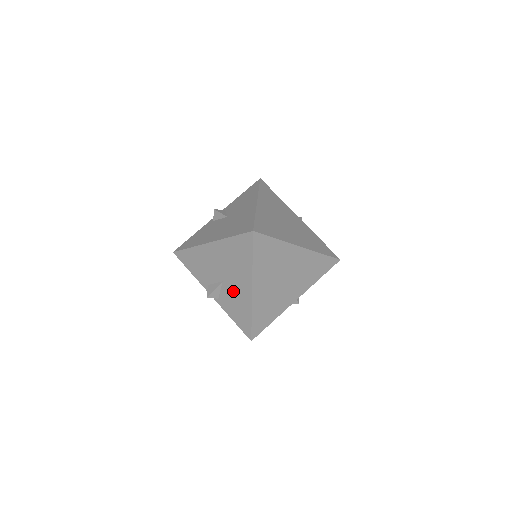
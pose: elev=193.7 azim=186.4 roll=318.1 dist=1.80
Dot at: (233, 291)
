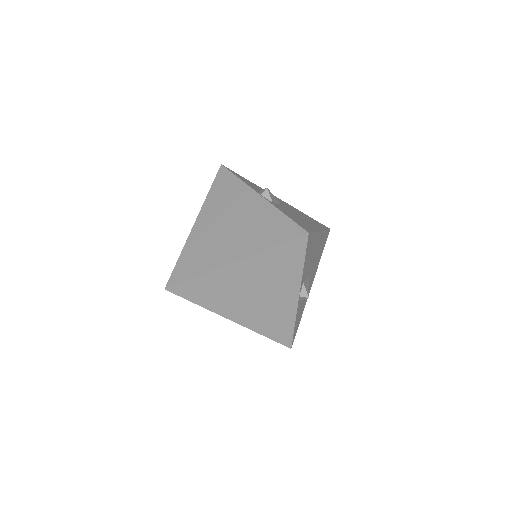
Dot at: occluded
